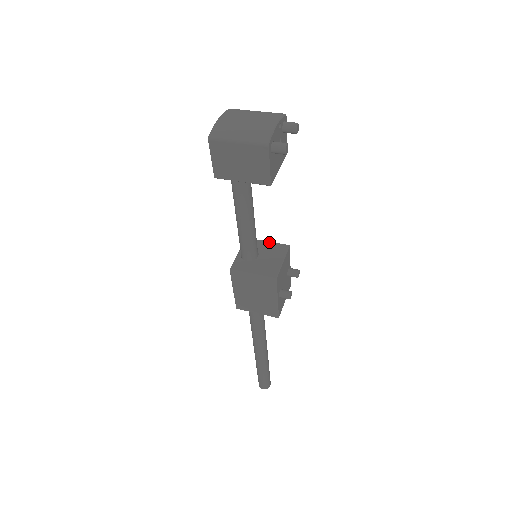
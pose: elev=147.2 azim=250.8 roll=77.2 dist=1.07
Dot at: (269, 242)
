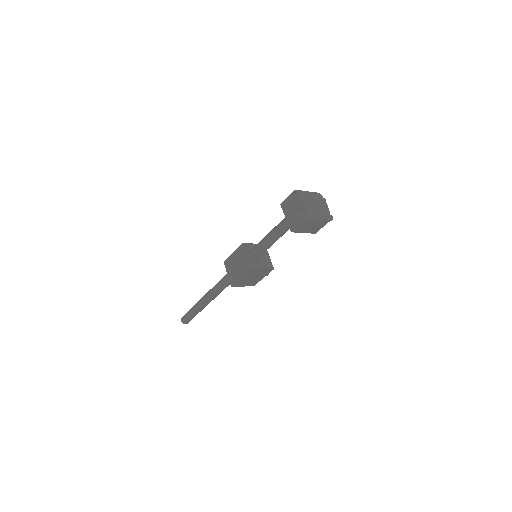
Dot at: (255, 244)
